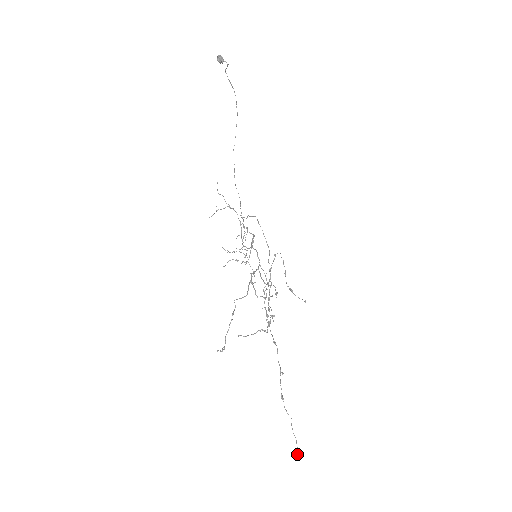
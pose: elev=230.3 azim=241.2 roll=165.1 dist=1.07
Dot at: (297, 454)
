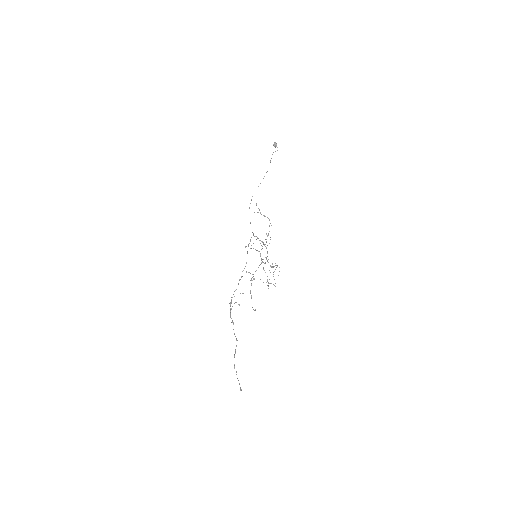
Dot at: (241, 389)
